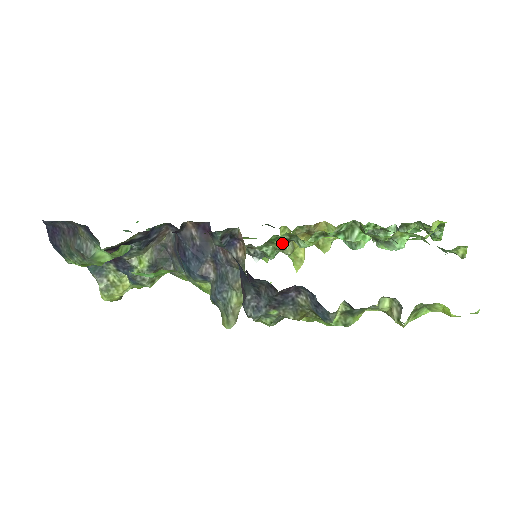
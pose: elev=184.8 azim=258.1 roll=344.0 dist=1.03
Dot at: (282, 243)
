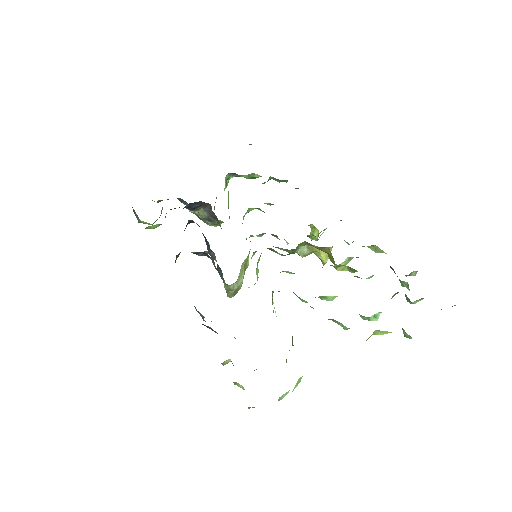
Dot at: (281, 254)
